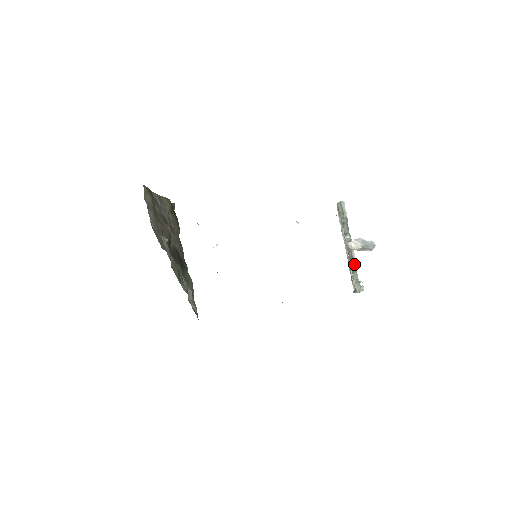
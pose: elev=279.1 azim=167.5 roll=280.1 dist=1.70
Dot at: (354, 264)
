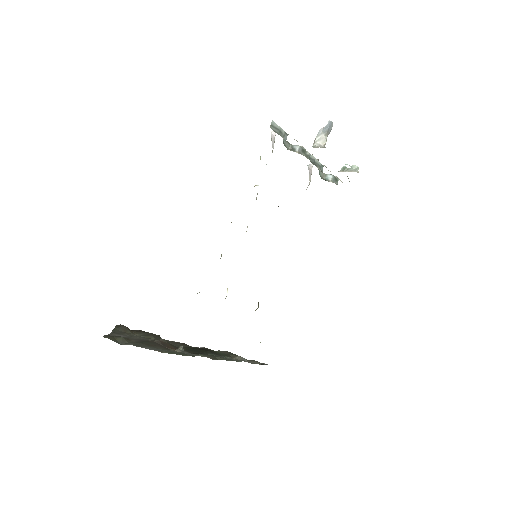
Dot at: (318, 164)
